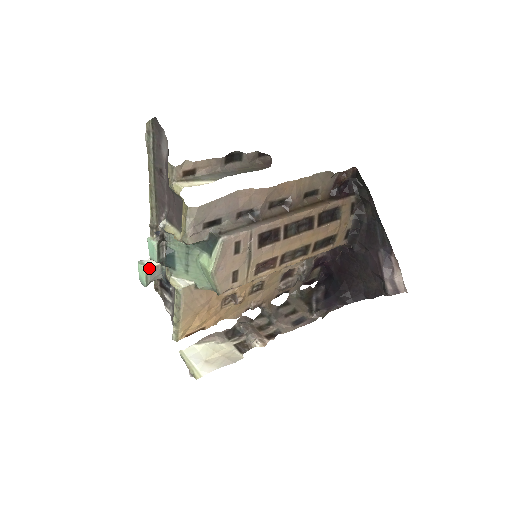
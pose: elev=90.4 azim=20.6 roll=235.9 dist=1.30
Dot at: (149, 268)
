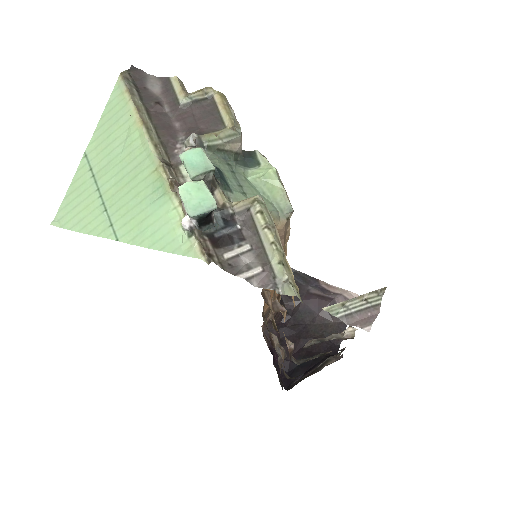
Dot at: (203, 186)
